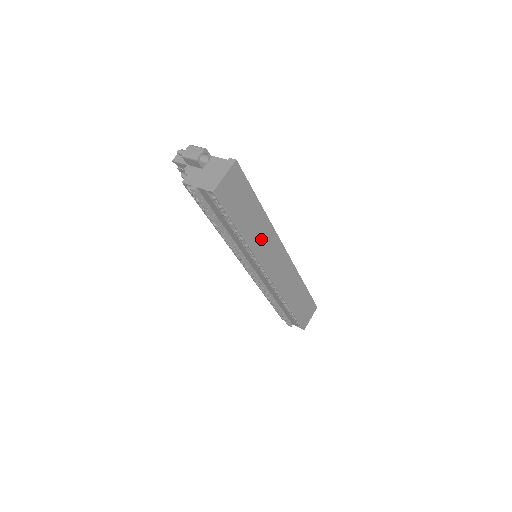
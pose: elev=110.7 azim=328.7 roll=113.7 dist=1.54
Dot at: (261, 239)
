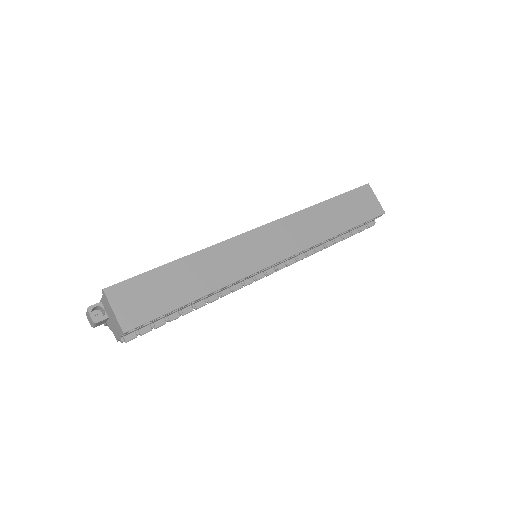
Dot at: (221, 267)
